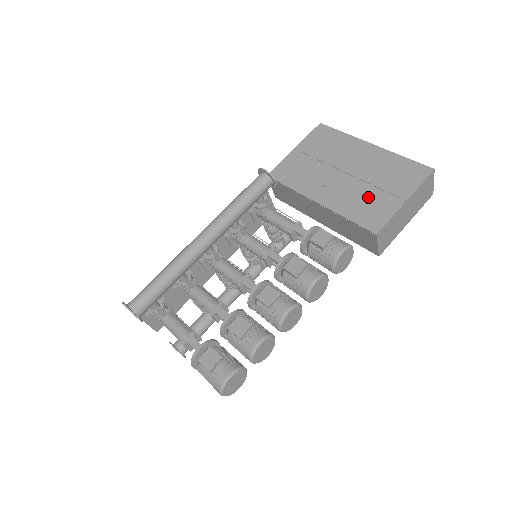
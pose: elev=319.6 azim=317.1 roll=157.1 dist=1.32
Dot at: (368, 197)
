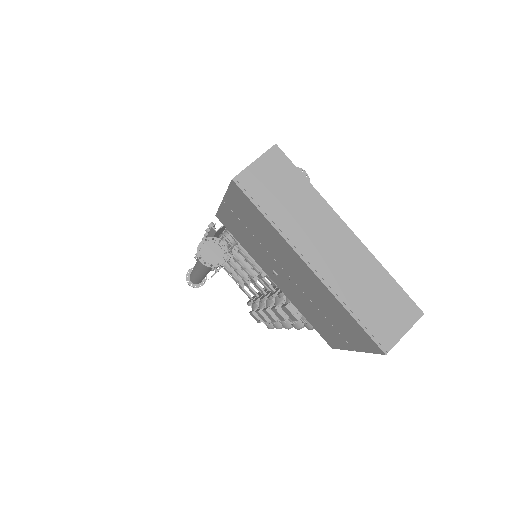
Dot at: (318, 318)
